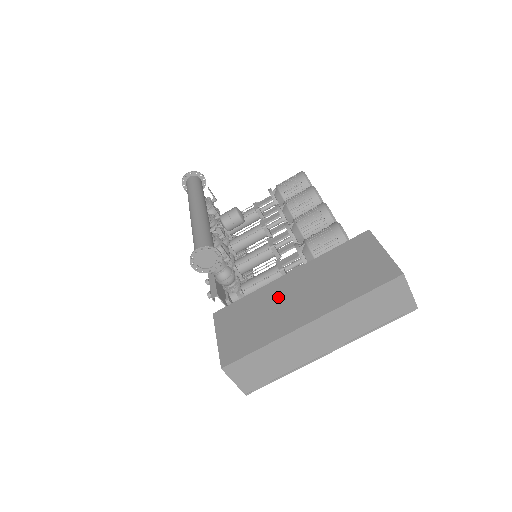
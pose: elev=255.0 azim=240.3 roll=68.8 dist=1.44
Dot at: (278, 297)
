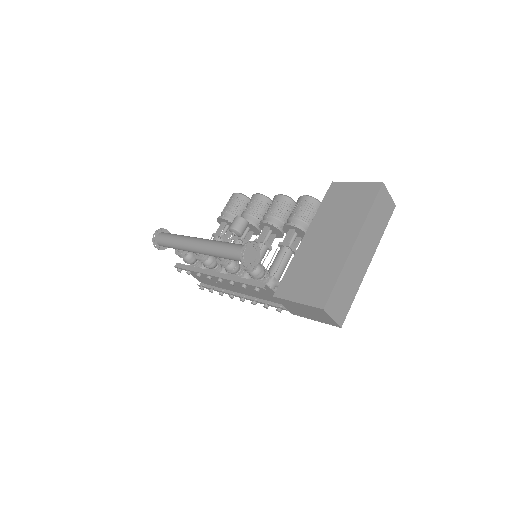
Dot at: (314, 250)
